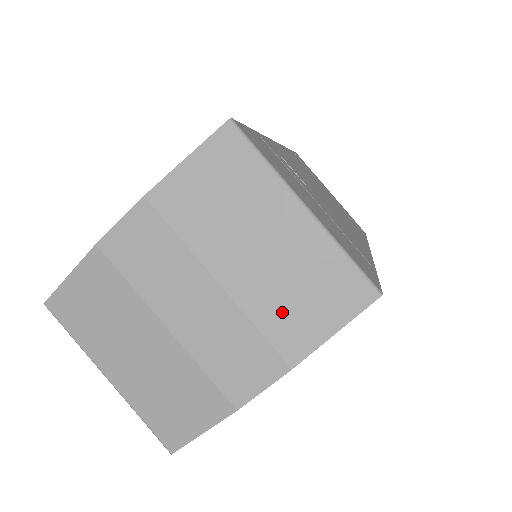
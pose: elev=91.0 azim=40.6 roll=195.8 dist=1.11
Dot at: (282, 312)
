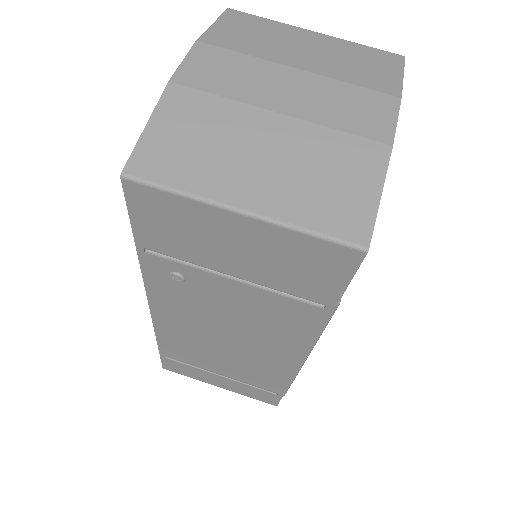
Dot at: (358, 73)
